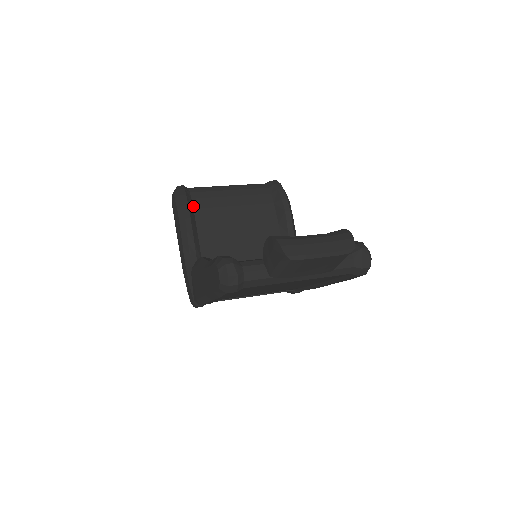
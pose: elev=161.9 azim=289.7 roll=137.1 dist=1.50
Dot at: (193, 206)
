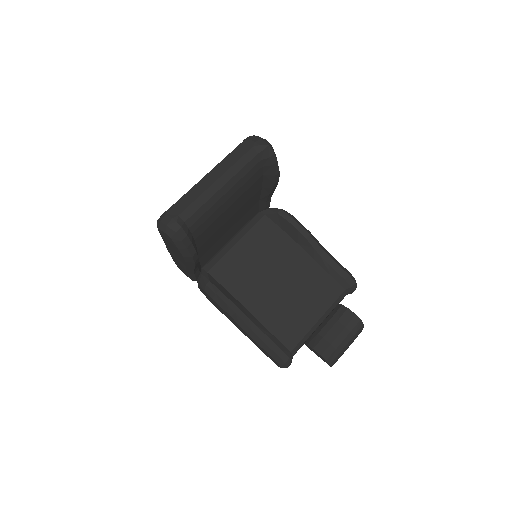
Dot at: (194, 239)
